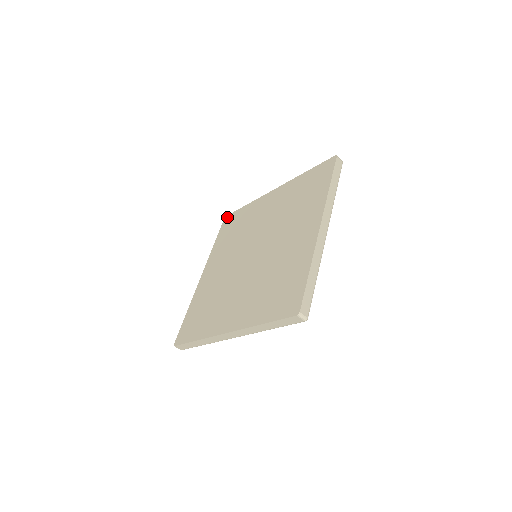
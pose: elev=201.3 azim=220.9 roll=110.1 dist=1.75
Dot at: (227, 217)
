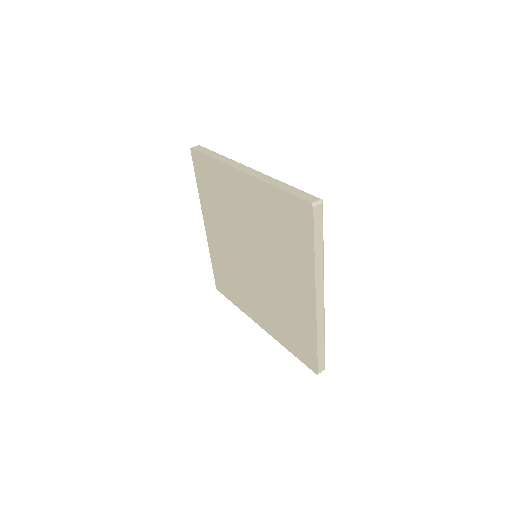
Dot at: (194, 153)
